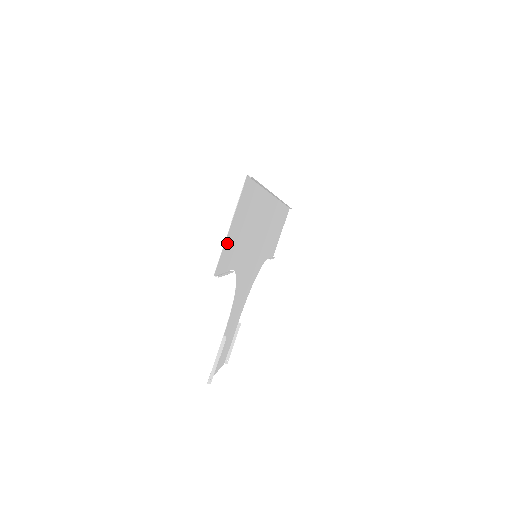
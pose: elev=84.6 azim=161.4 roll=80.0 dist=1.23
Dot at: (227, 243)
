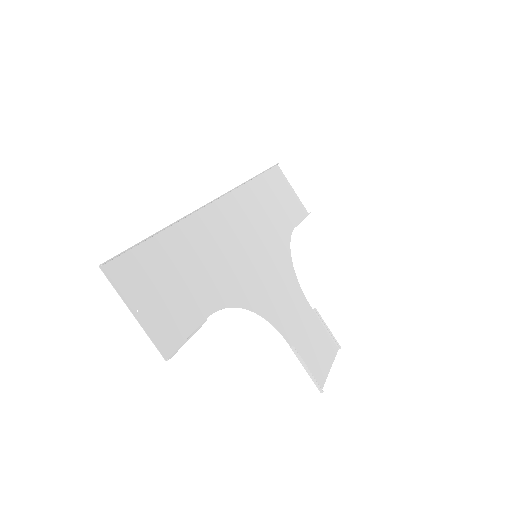
Dot at: (152, 324)
